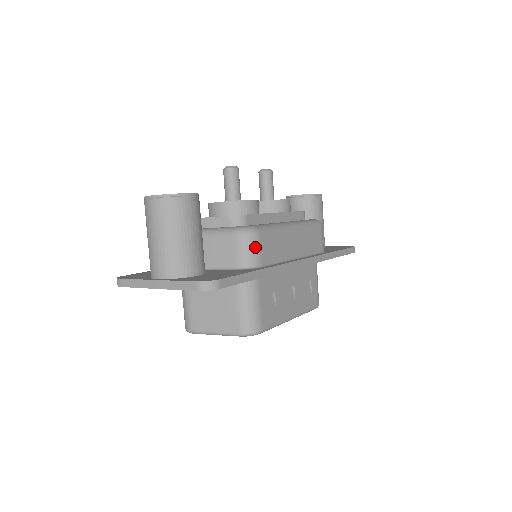
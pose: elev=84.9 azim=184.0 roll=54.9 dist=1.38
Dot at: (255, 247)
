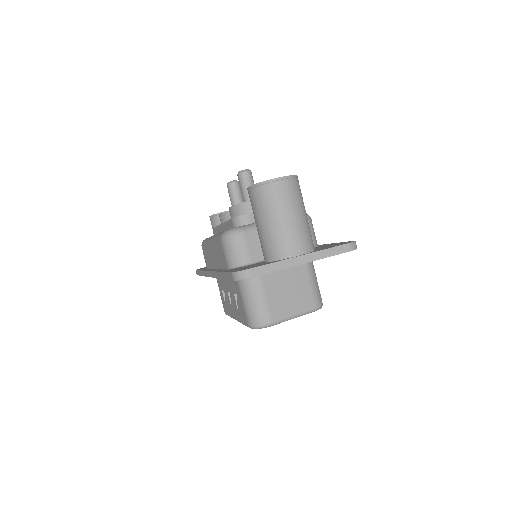
Dot at: (313, 229)
